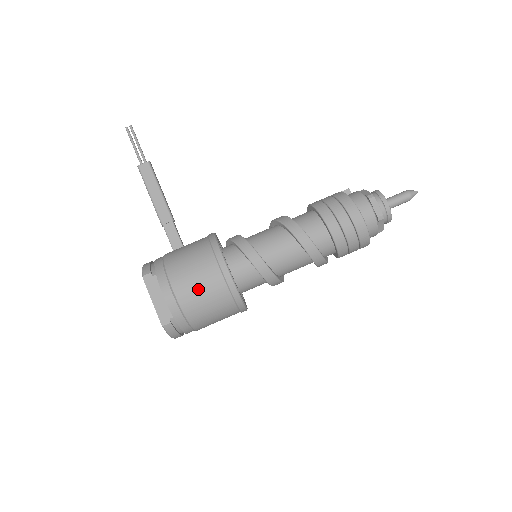
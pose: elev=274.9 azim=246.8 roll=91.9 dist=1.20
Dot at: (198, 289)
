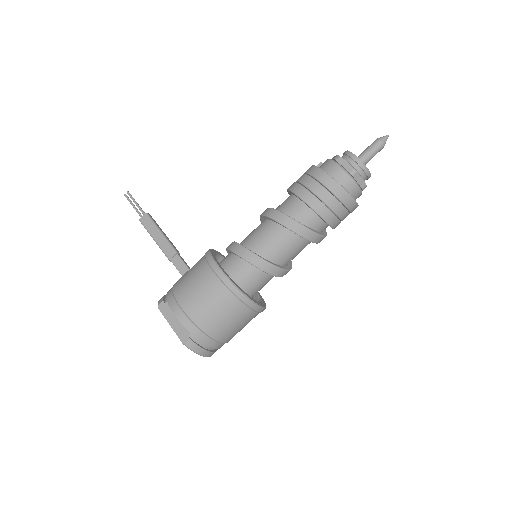
Dot at: (202, 299)
